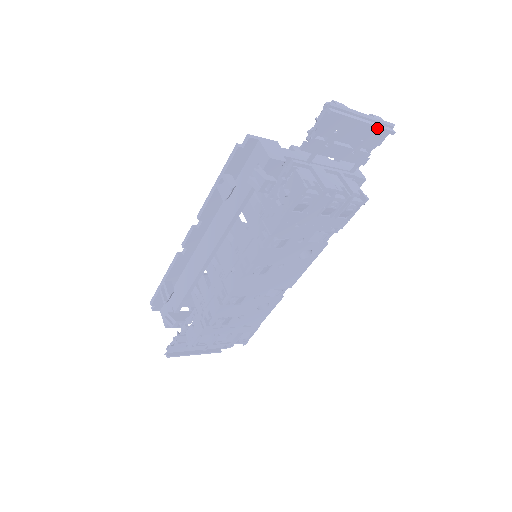
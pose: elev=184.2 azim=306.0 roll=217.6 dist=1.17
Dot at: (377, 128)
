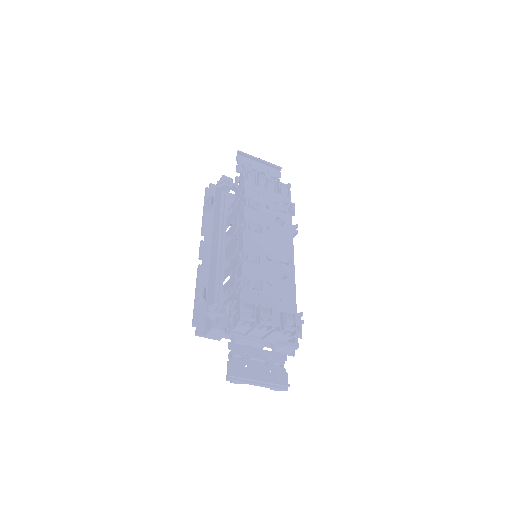
Dot at: (269, 163)
